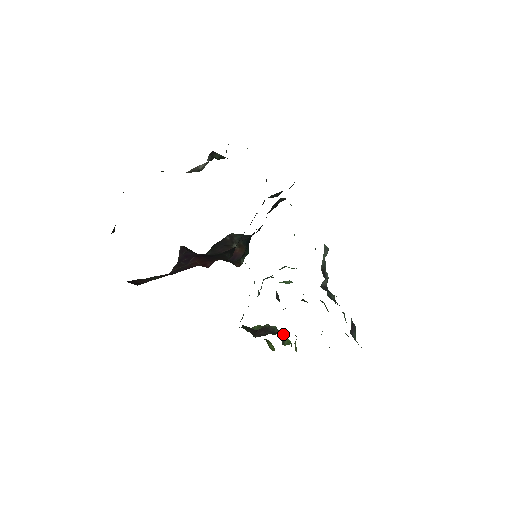
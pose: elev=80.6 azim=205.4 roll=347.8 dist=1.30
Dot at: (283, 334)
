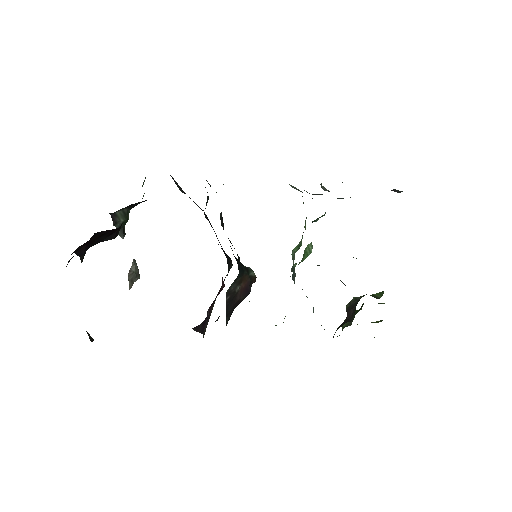
Dot at: occluded
